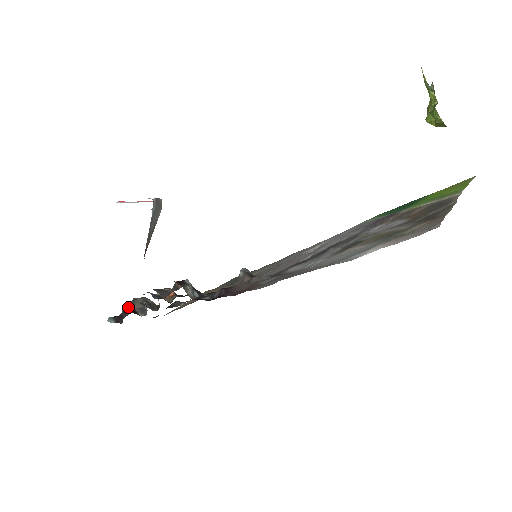
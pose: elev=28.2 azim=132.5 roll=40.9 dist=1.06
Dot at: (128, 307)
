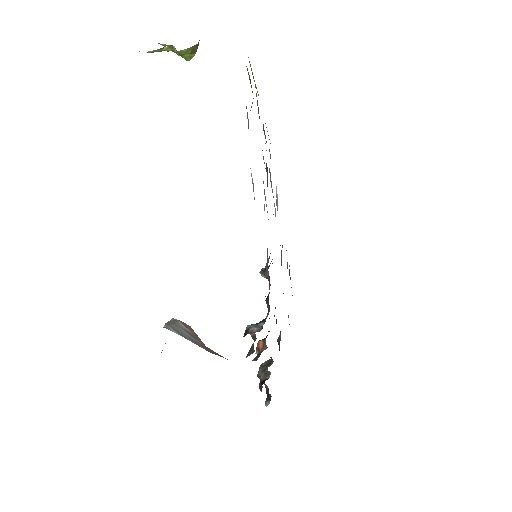
Dot at: (259, 385)
